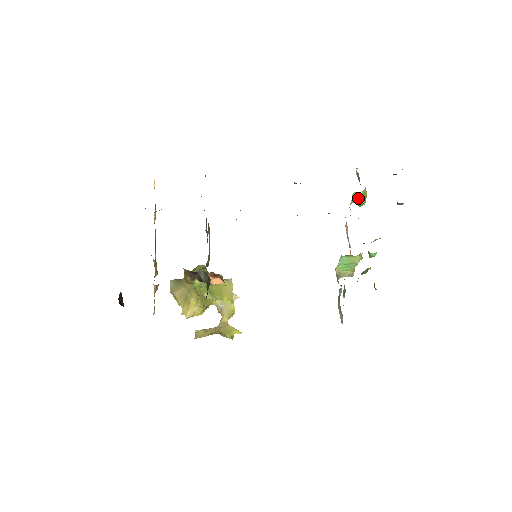
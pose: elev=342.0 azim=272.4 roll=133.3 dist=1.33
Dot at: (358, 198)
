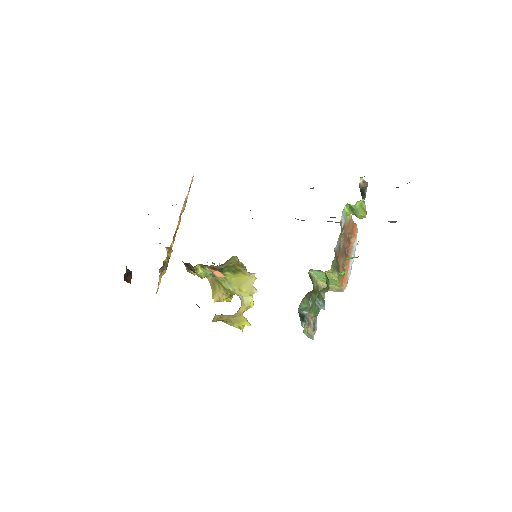
Dot at: (353, 210)
